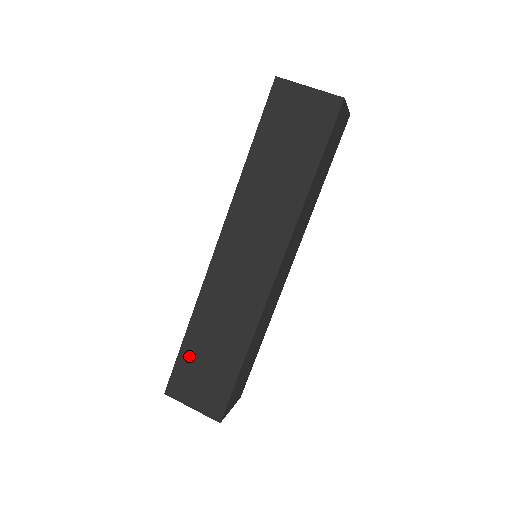
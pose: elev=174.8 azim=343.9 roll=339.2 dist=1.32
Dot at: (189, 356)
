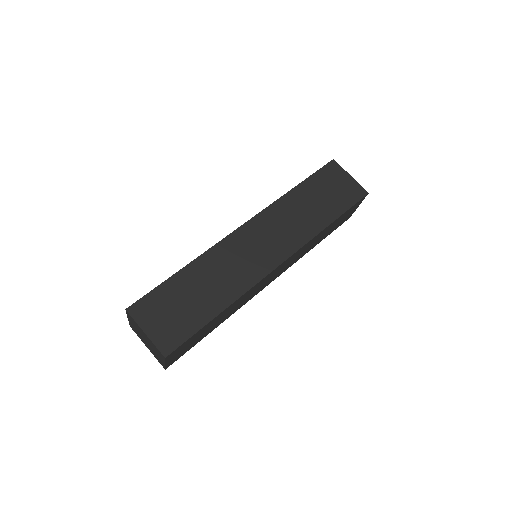
Dot at: (171, 289)
